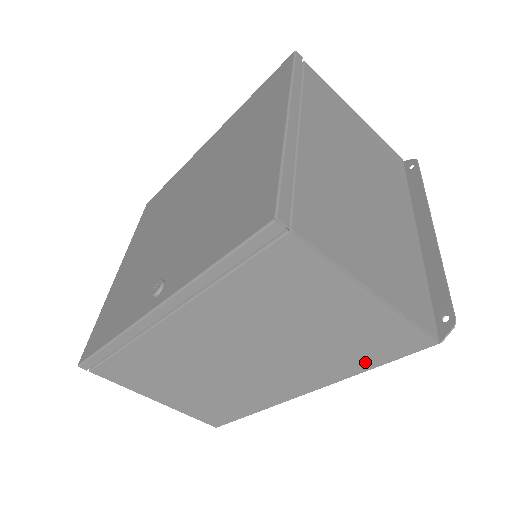
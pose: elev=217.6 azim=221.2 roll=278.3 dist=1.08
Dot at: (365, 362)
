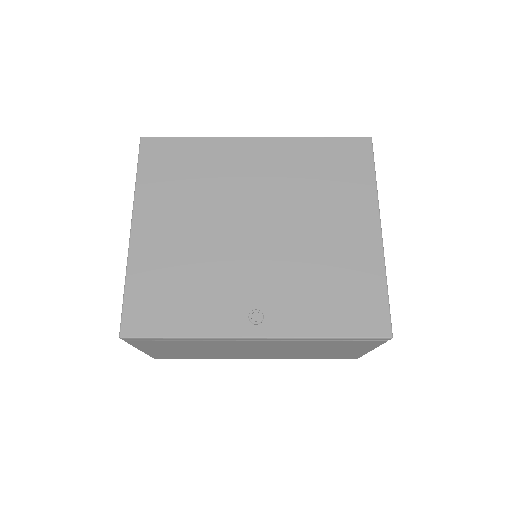
Dot at: (314, 358)
